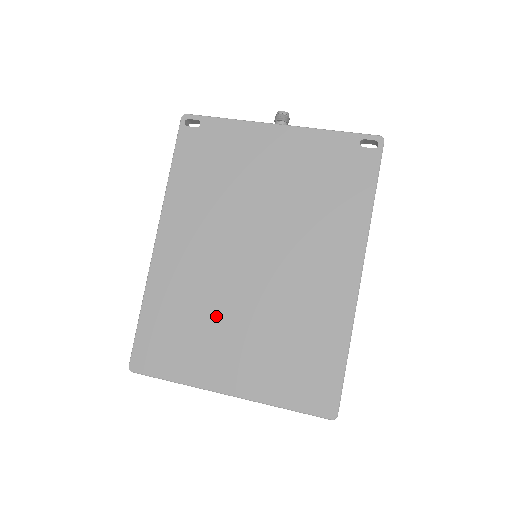
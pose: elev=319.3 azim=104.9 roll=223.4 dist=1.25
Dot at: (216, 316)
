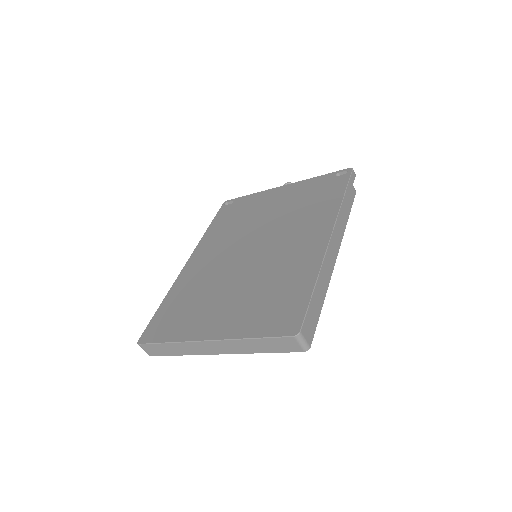
Dot at: (214, 291)
